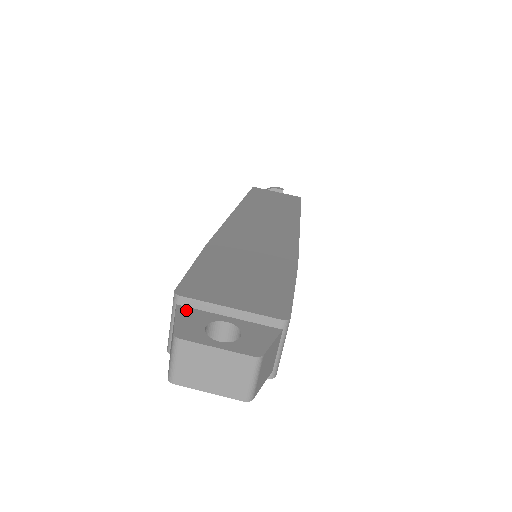
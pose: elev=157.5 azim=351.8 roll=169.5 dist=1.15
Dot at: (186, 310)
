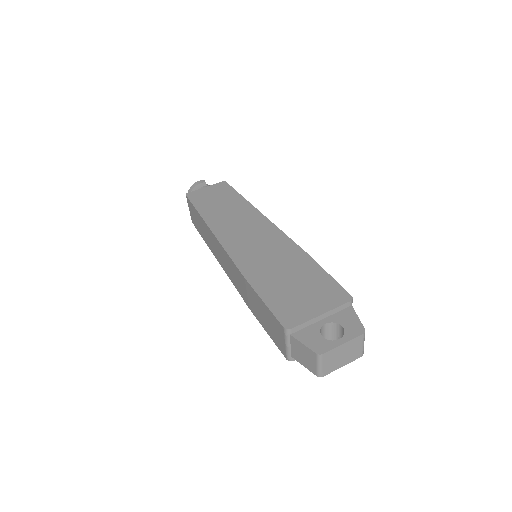
Dot at: (300, 334)
